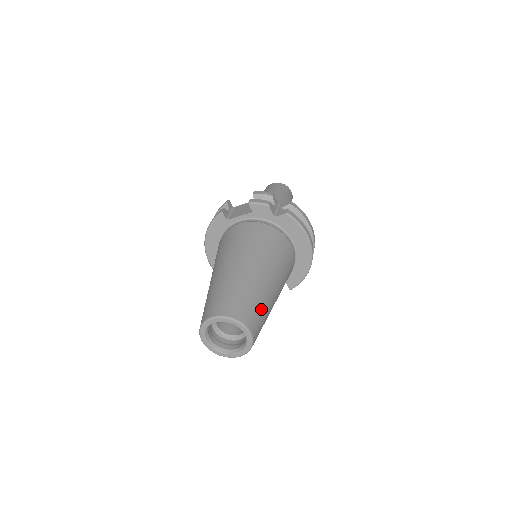
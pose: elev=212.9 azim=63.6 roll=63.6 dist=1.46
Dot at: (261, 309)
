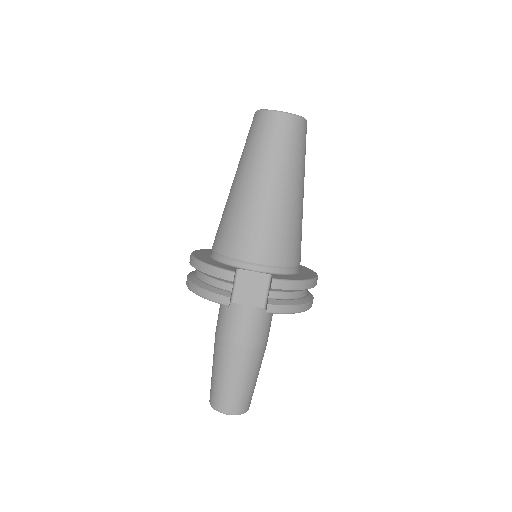
Dot at: (305, 154)
